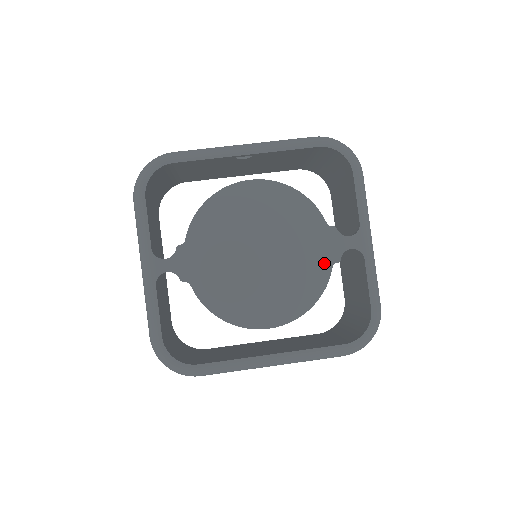
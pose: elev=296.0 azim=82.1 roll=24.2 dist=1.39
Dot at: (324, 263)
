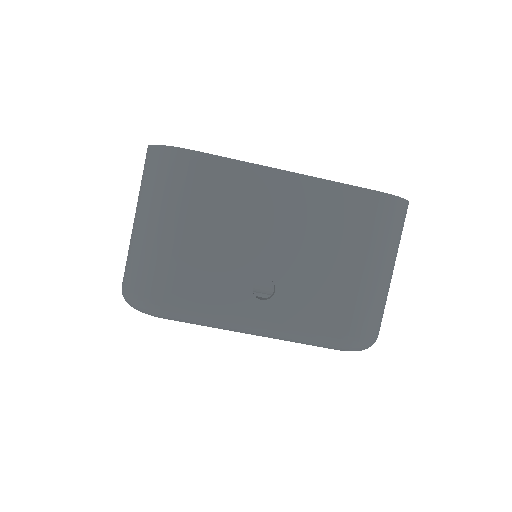
Dot at: occluded
